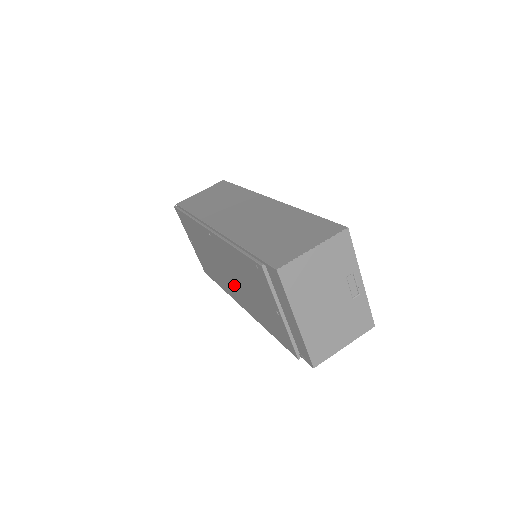
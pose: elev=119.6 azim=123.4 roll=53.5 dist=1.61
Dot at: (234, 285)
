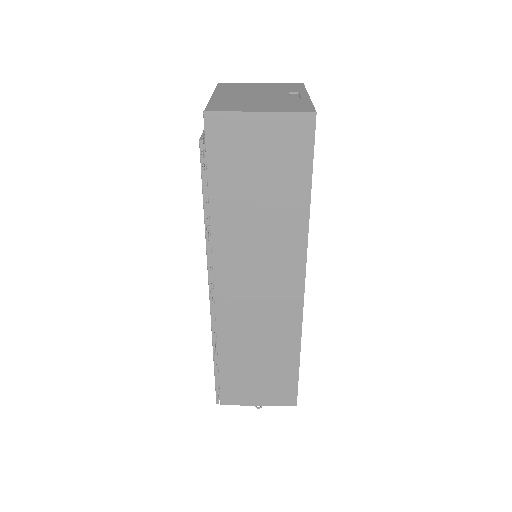
Dot at: occluded
